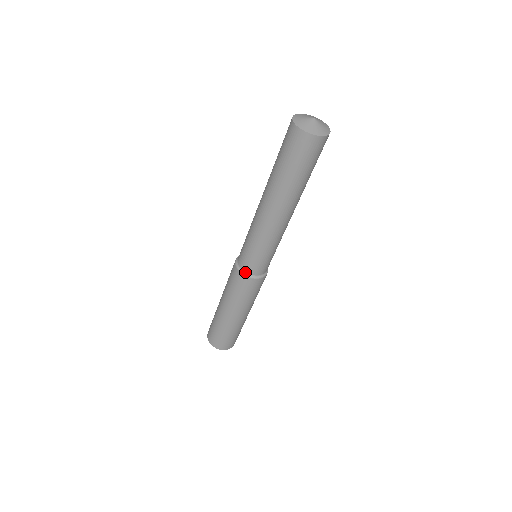
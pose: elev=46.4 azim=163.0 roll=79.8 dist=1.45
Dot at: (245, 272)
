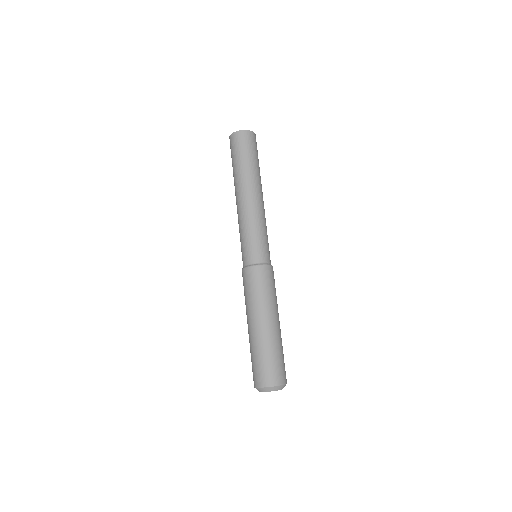
Dot at: (256, 263)
